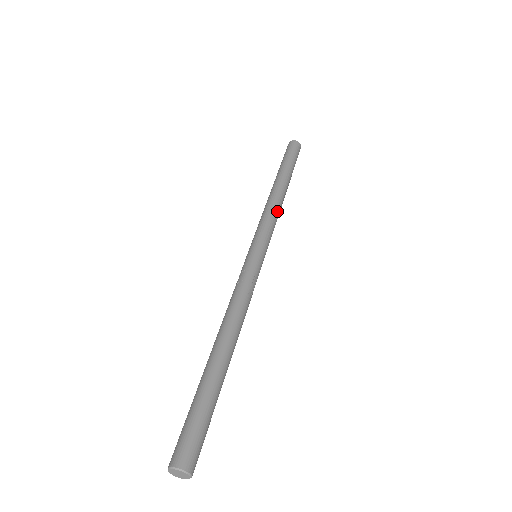
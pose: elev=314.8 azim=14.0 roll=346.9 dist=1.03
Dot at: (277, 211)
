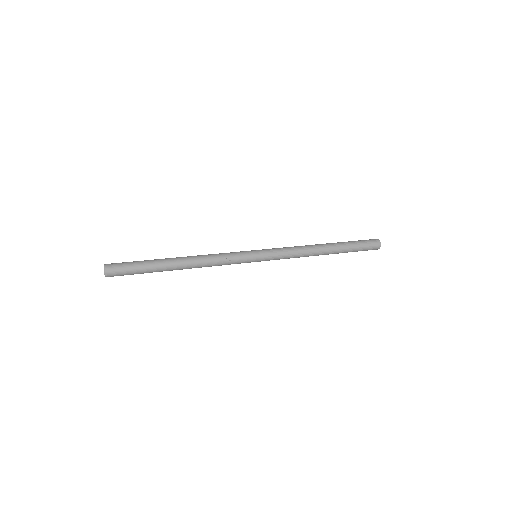
Dot at: (300, 254)
